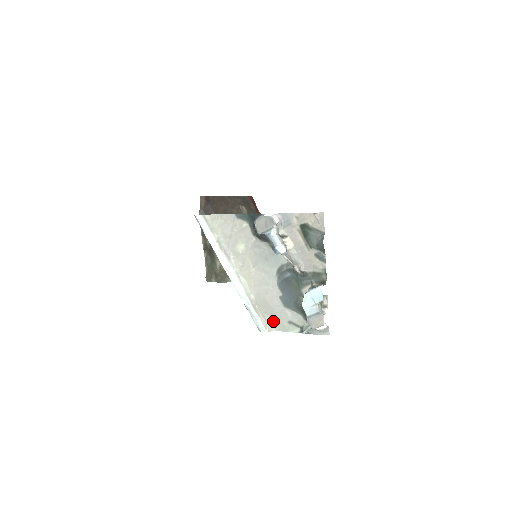
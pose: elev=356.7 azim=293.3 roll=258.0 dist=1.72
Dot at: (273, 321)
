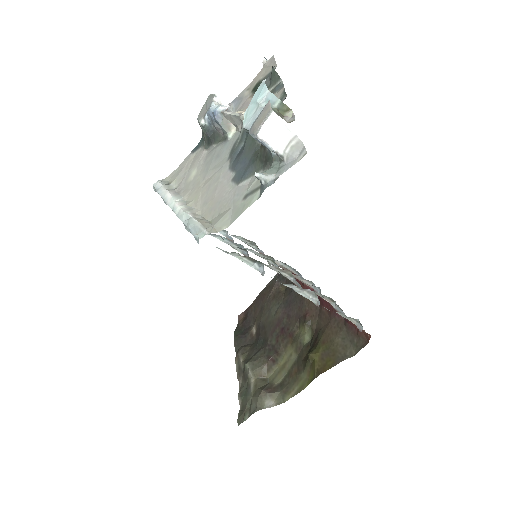
Dot at: (222, 217)
